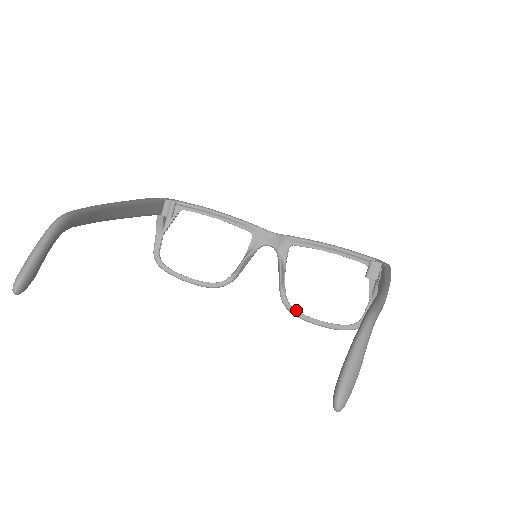
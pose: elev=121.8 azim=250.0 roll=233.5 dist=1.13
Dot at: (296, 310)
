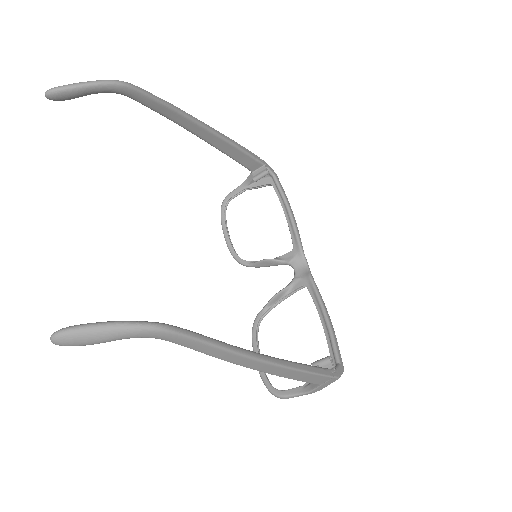
Dot at: (256, 332)
